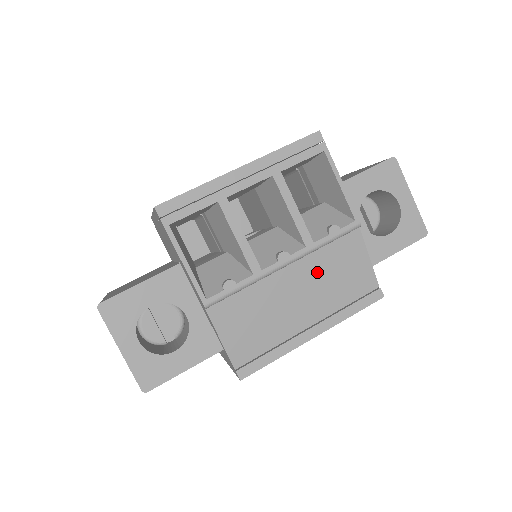
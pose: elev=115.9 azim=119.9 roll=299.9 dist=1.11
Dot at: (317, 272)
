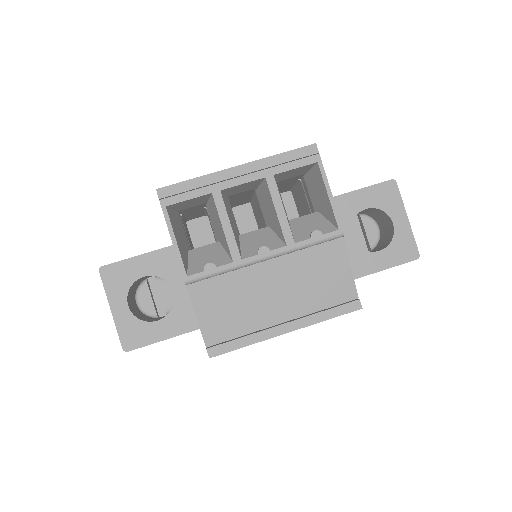
Dot at: (296, 272)
